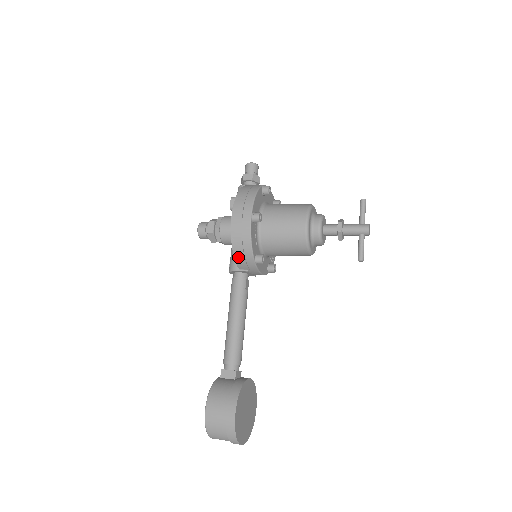
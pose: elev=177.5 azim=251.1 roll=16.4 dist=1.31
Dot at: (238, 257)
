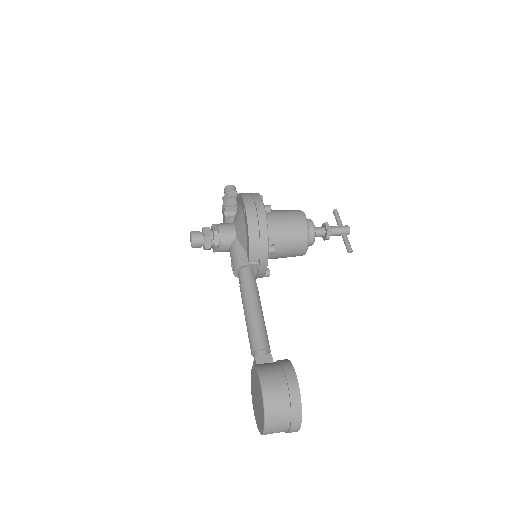
Dot at: (253, 245)
